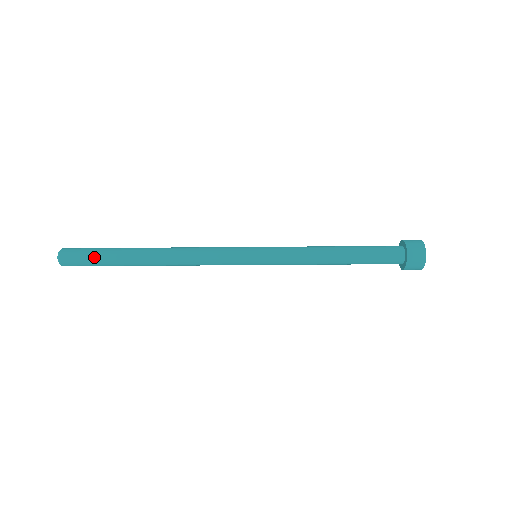
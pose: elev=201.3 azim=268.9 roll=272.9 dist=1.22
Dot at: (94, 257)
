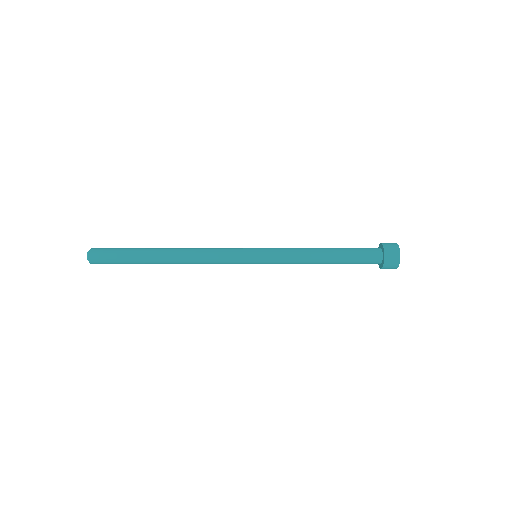
Dot at: (119, 260)
